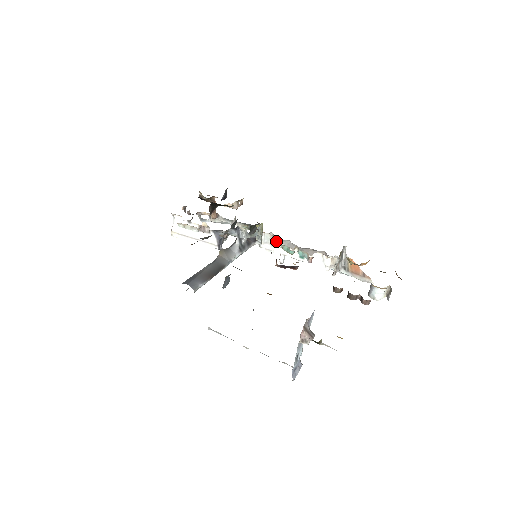
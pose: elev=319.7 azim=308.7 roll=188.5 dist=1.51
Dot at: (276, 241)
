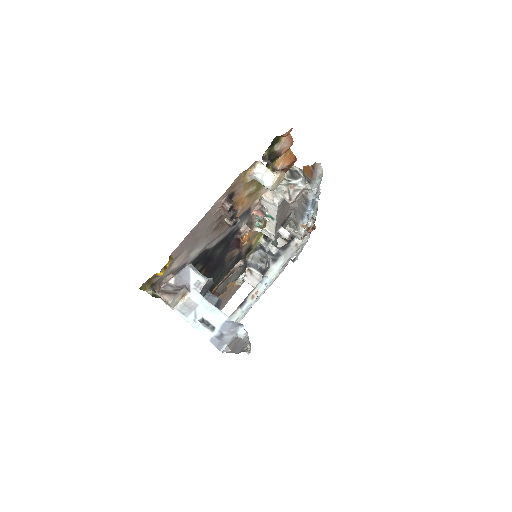
Dot at: occluded
